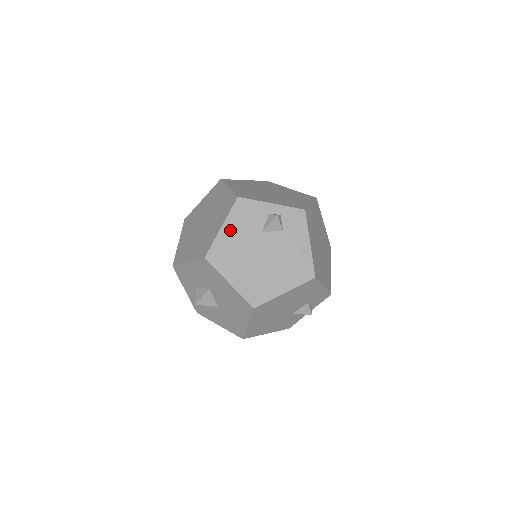
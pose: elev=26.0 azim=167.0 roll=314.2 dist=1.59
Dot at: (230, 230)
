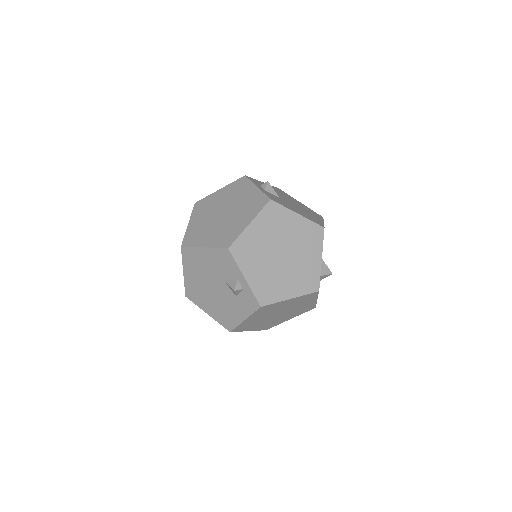
Dot at: (207, 255)
